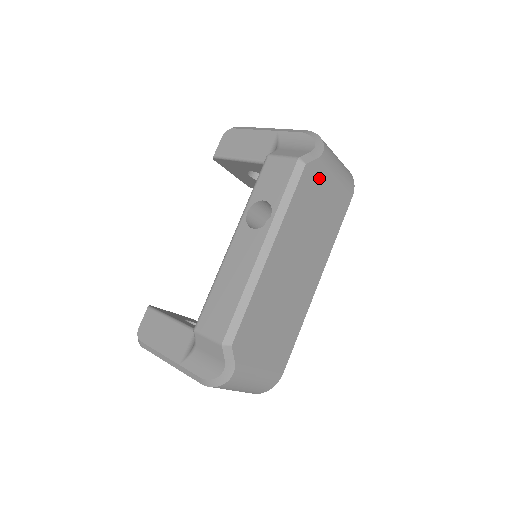
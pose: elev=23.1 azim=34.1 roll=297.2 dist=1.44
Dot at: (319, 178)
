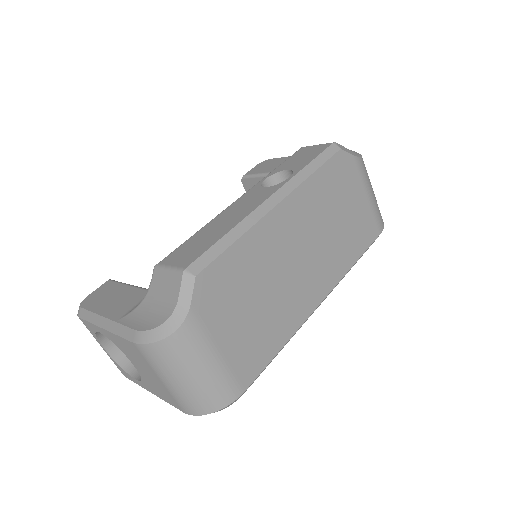
Dot at: (350, 177)
